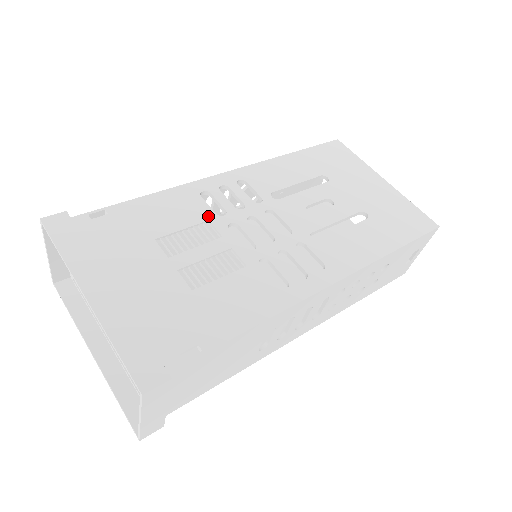
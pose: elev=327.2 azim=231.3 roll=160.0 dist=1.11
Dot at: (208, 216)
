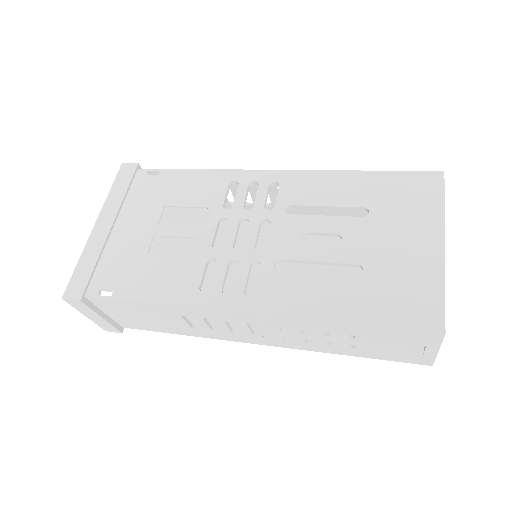
Dot at: (215, 204)
